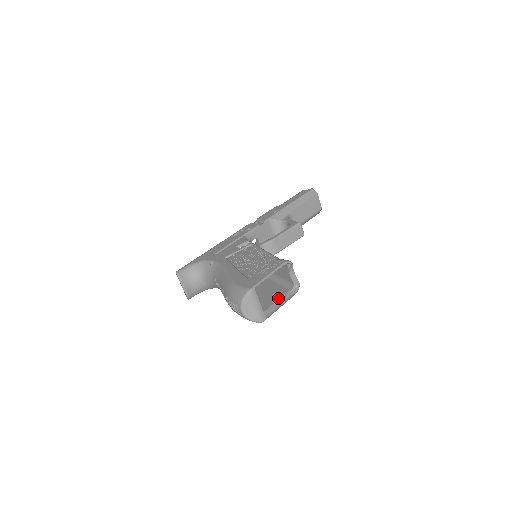
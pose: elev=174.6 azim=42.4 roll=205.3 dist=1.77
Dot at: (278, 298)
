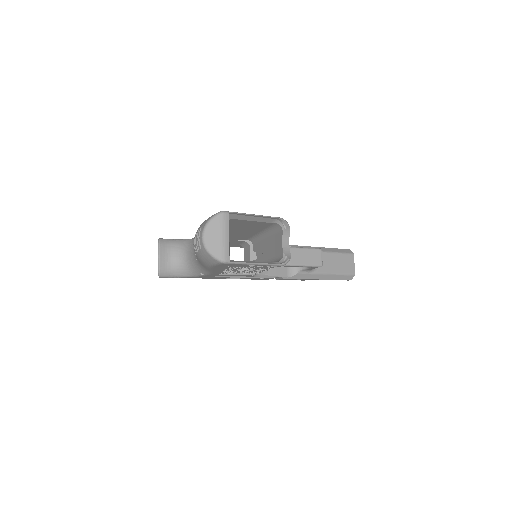
Dot at: occluded
